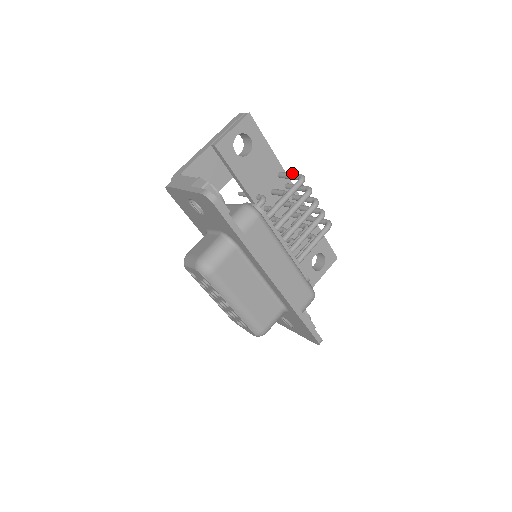
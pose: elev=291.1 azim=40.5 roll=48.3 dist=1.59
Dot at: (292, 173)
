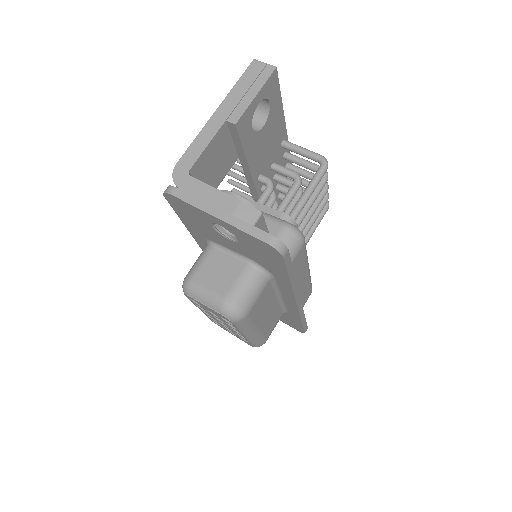
Dot at: (307, 150)
